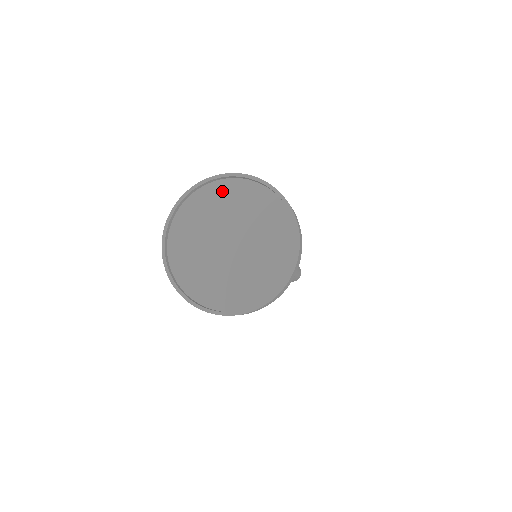
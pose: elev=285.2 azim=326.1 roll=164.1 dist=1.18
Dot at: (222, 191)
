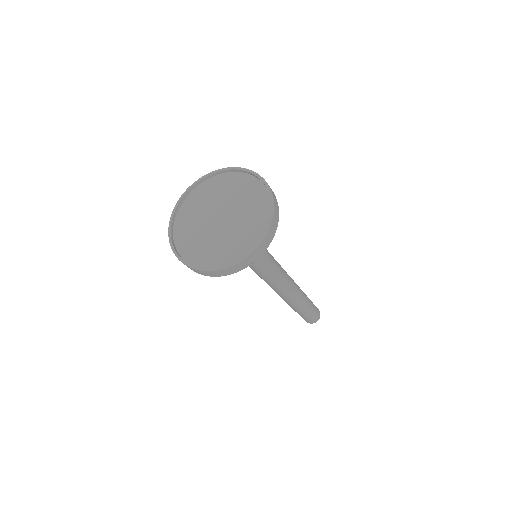
Dot at: (199, 194)
